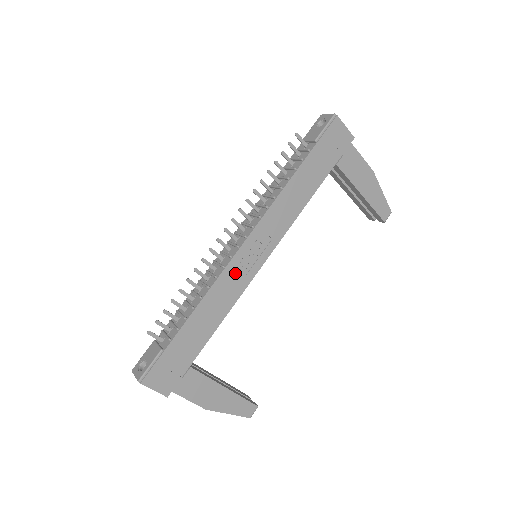
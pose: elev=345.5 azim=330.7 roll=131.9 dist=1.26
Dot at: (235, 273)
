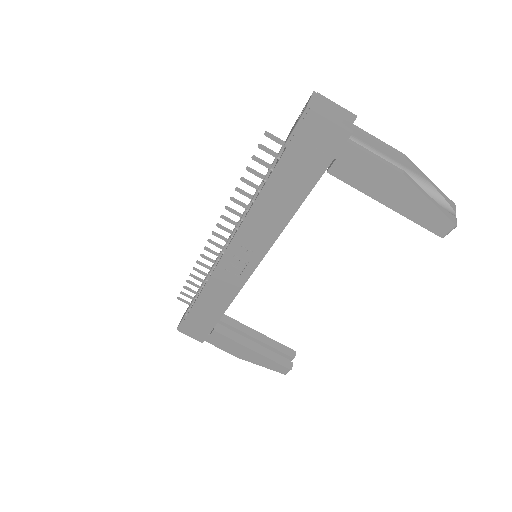
Dot at: (227, 274)
